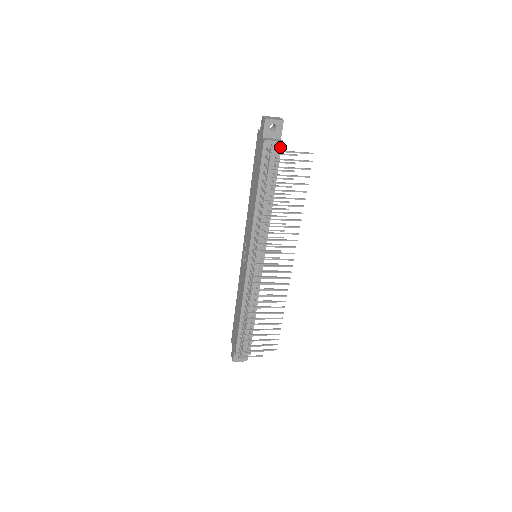
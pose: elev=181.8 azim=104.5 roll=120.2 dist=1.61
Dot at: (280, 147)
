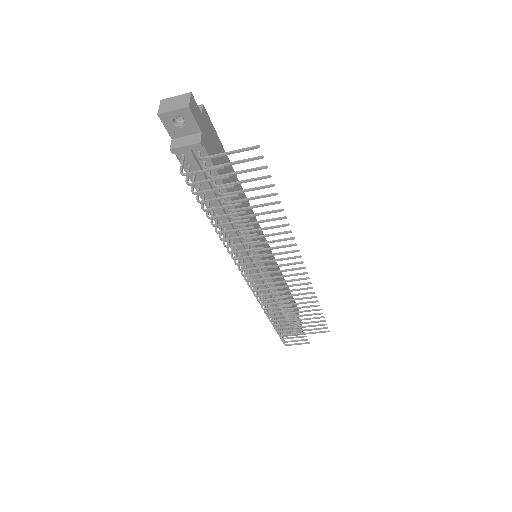
Dot at: (202, 148)
